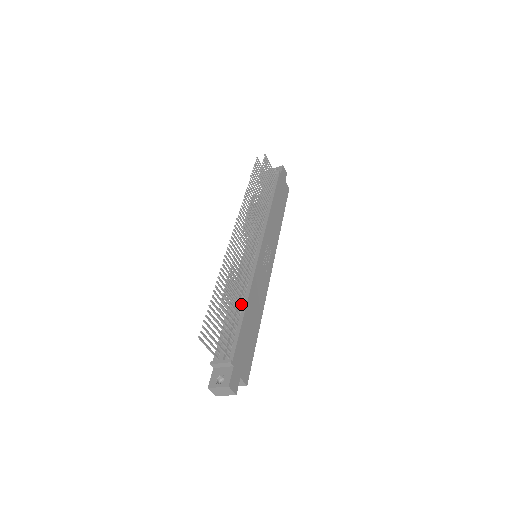
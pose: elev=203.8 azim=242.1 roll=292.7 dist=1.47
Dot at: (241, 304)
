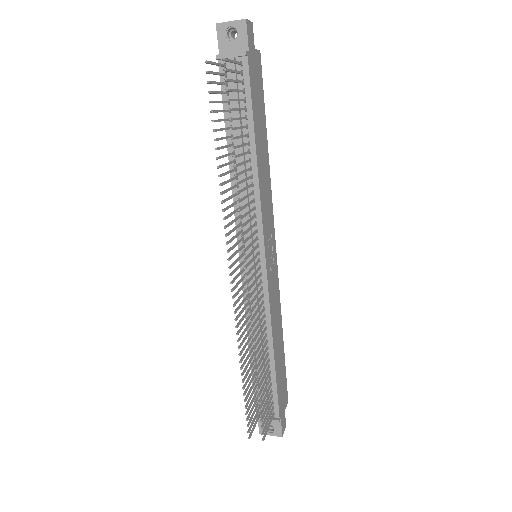
Dot at: (268, 355)
